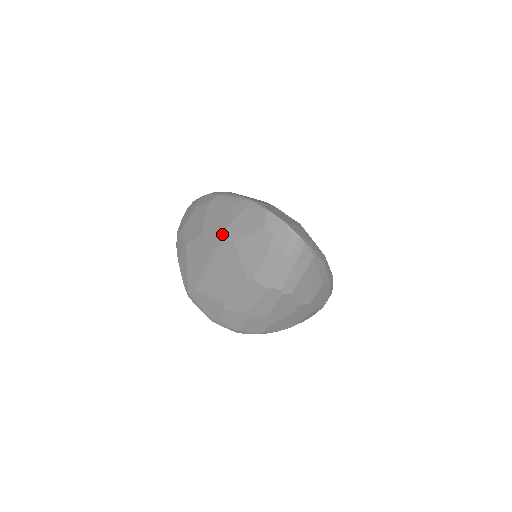
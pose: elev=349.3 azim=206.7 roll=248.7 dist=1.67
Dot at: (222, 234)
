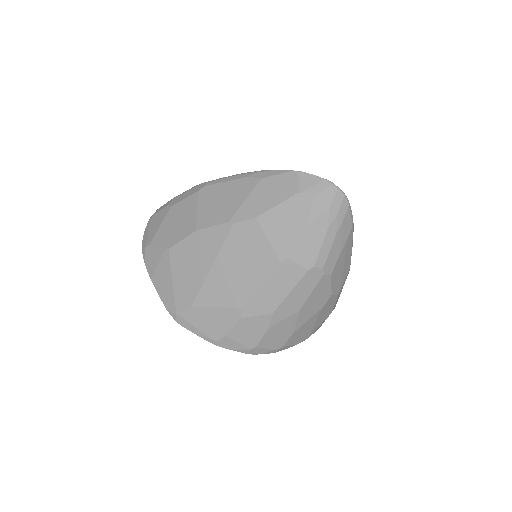
Dot at: (235, 215)
